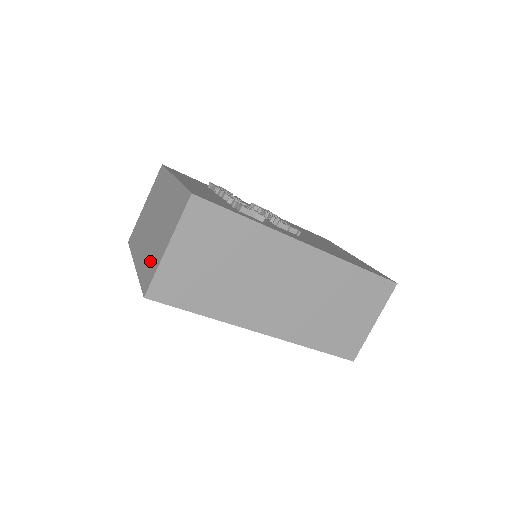
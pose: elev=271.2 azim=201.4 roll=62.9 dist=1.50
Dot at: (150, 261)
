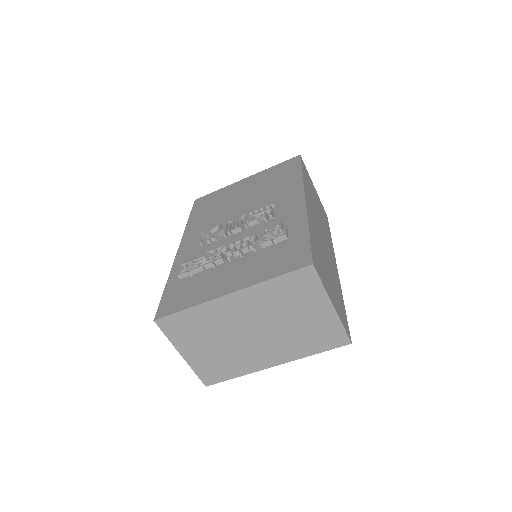
Dot at: (313, 336)
